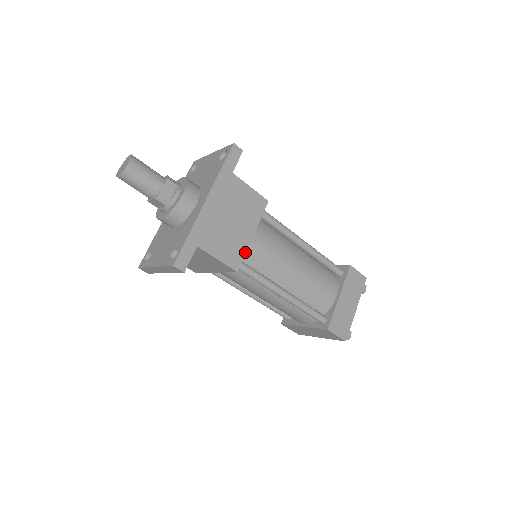
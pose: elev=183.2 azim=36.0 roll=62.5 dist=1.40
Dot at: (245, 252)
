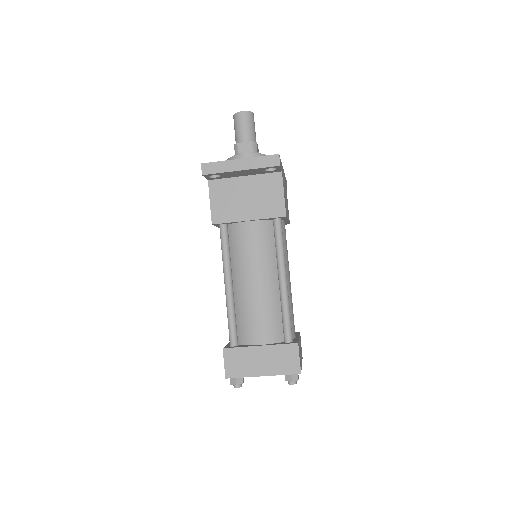
Dot at: (287, 218)
